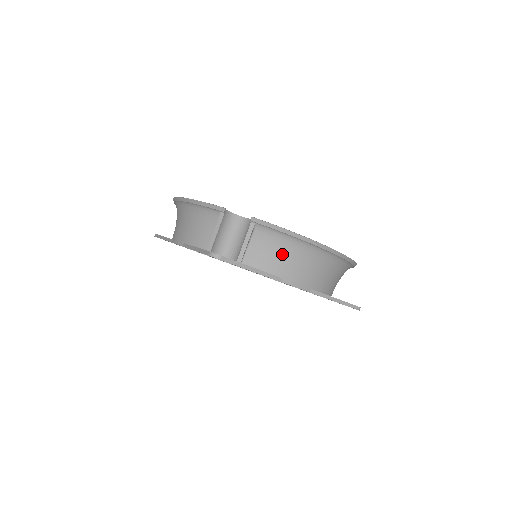
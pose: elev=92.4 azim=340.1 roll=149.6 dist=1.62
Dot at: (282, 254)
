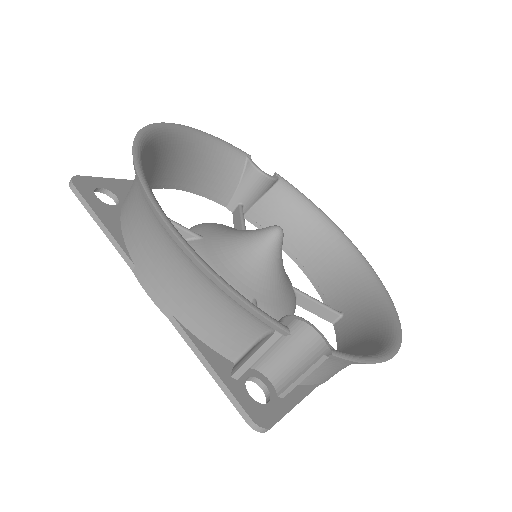
Dot at: (339, 368)
